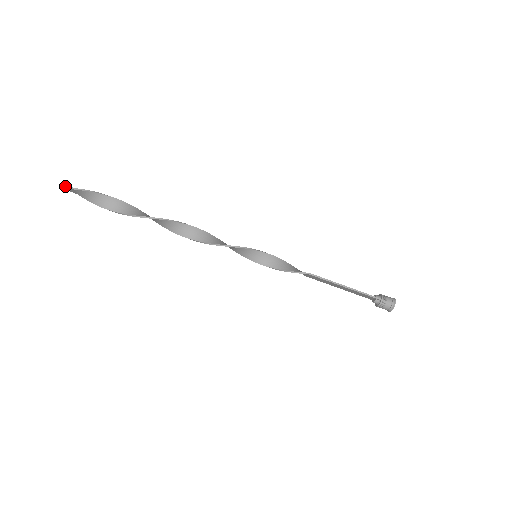
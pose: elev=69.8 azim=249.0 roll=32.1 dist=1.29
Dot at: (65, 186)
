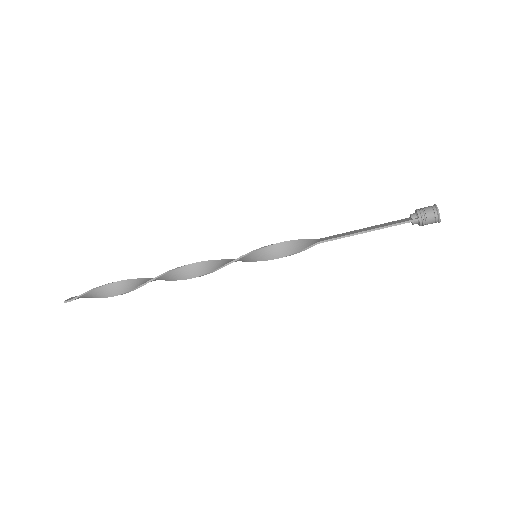
Dot at: occluded
